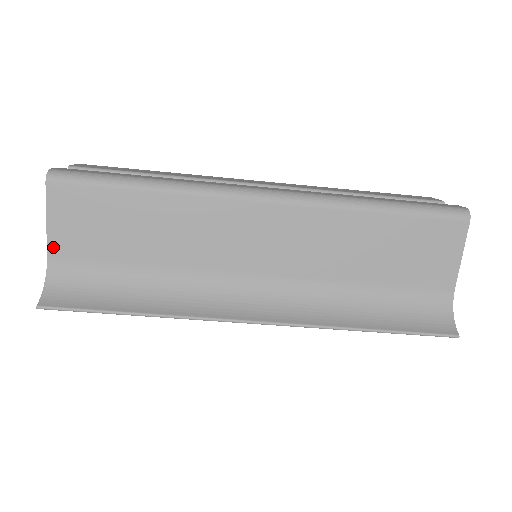
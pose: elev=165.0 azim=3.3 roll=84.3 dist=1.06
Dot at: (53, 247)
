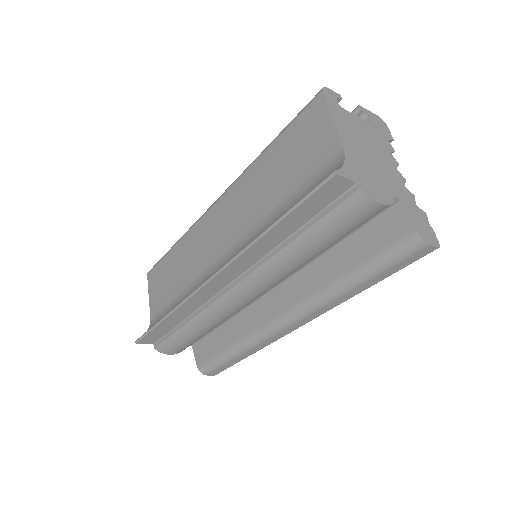
Dot at: (152, 309)
